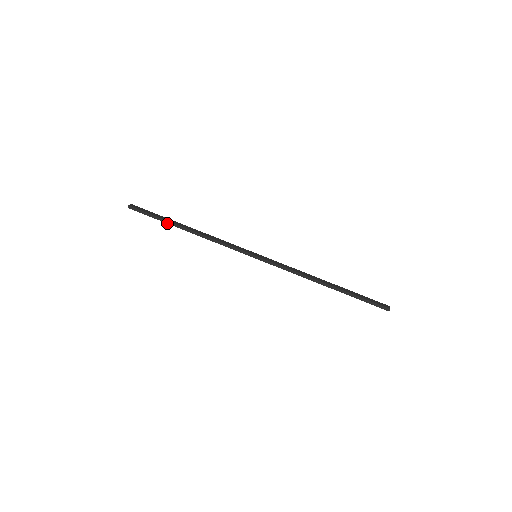
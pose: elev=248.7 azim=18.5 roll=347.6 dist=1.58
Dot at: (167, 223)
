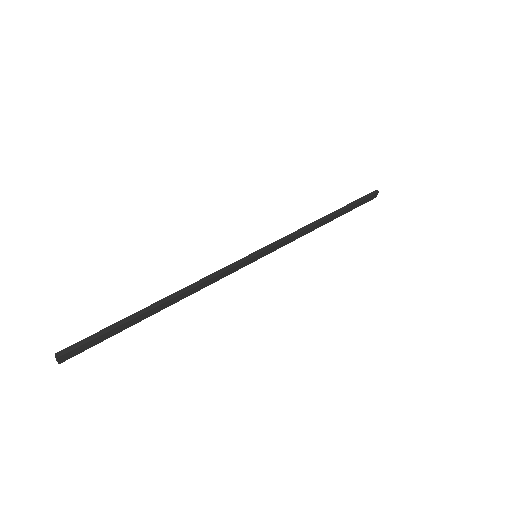
Dot at: (133, 318)
